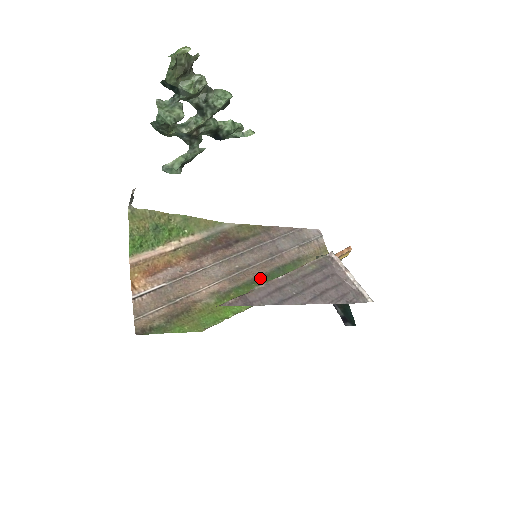
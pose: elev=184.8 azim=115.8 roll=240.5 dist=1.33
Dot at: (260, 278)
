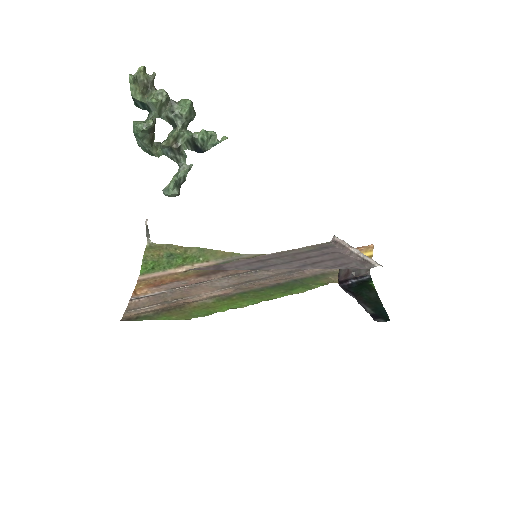
Dot at: (271, 287)
